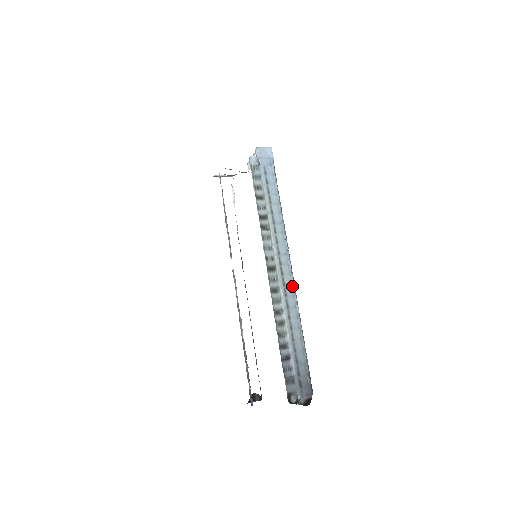
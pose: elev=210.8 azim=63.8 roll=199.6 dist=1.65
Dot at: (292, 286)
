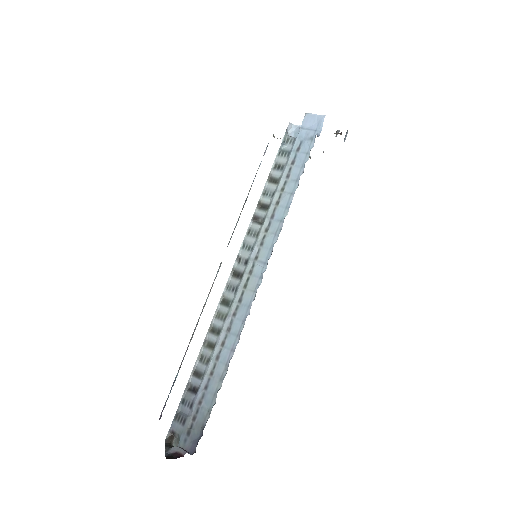
Dot at: (248, 307)
